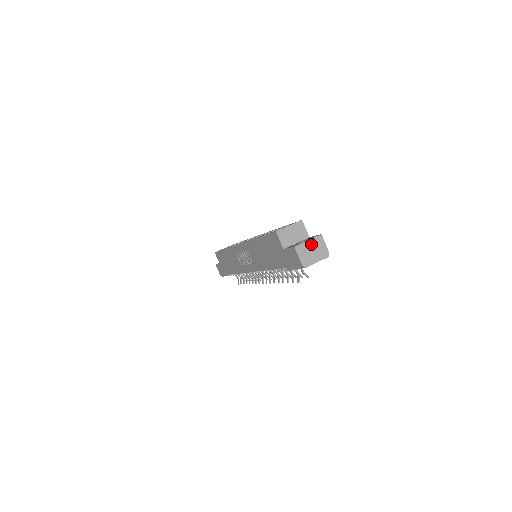
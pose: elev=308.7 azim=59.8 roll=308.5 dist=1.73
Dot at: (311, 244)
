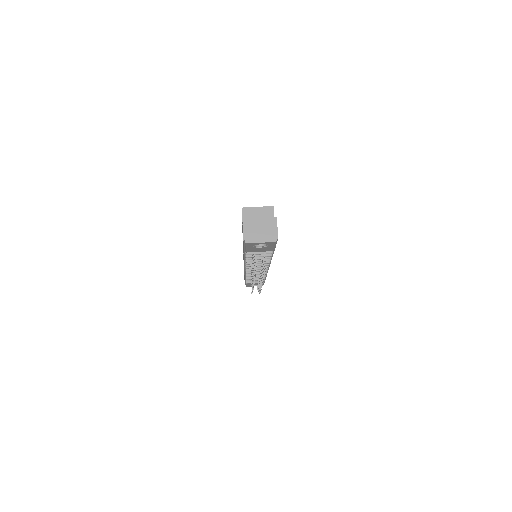
Dot at: (261, 223)
